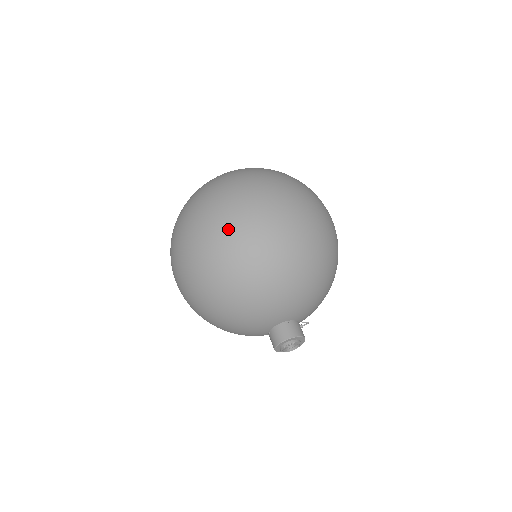
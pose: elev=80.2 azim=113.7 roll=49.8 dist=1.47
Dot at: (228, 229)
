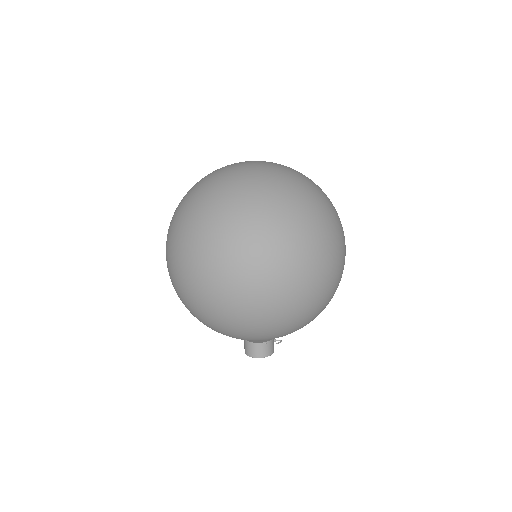
Dot at: (243, 299)
